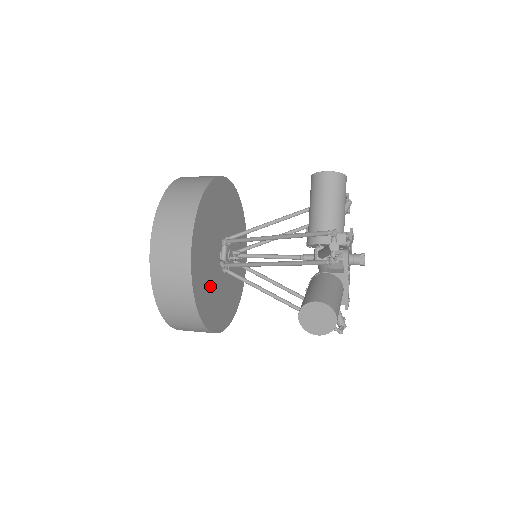
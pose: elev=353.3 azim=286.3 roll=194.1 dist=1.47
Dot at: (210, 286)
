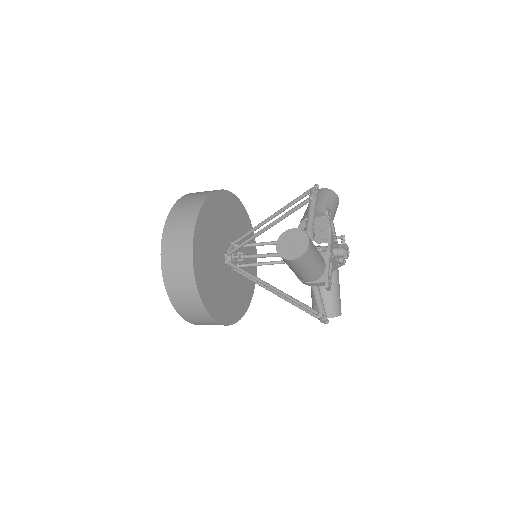
Dot at: (210, 254)
